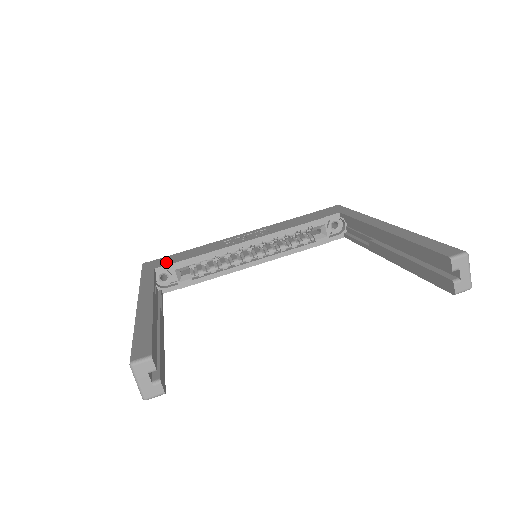
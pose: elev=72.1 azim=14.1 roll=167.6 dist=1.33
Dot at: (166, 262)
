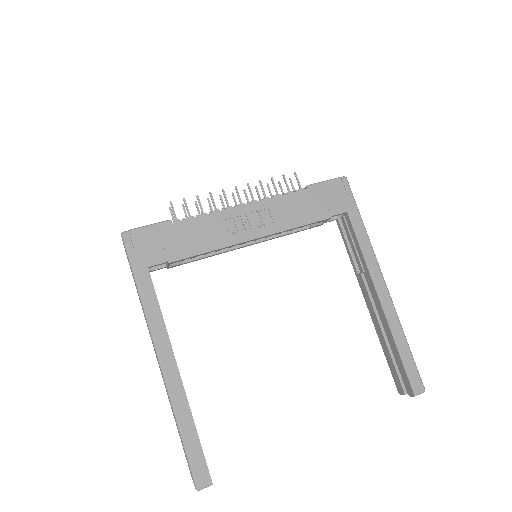
Dot at: (159, 253)
